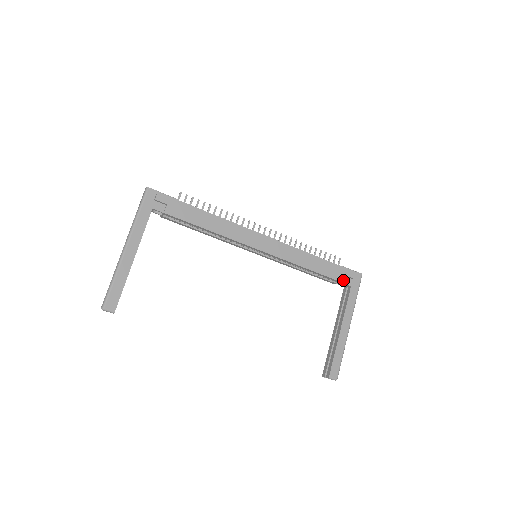
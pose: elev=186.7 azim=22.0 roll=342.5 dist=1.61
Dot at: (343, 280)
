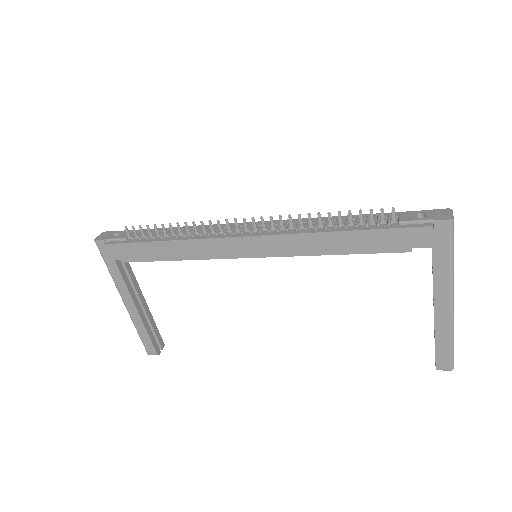
Dot at: (407, 248)
